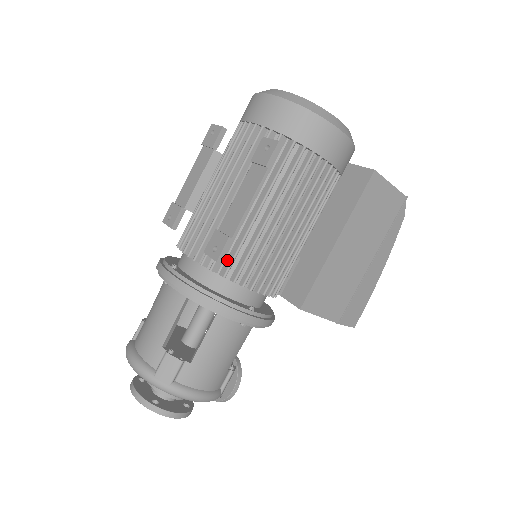
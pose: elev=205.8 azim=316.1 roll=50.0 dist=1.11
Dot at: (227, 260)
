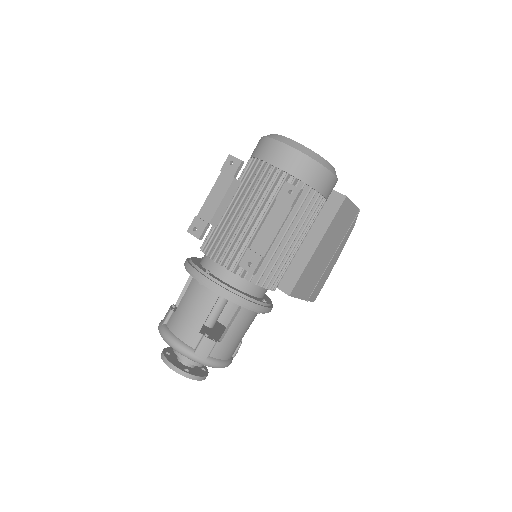
Dot at: occluded
